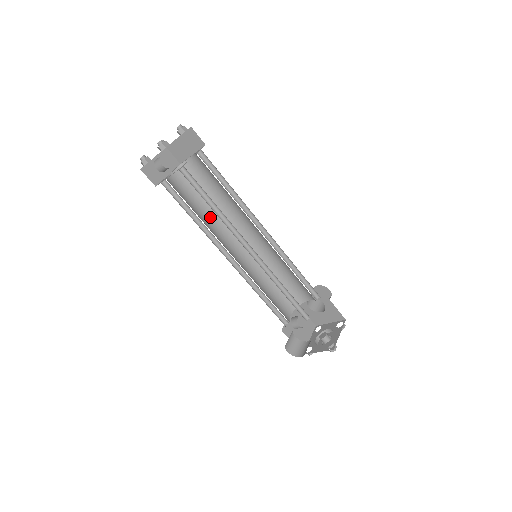
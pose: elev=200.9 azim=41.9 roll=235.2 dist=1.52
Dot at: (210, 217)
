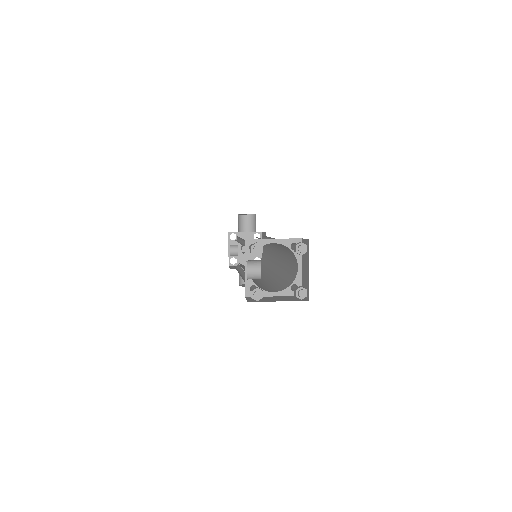
Dot at: occluded
